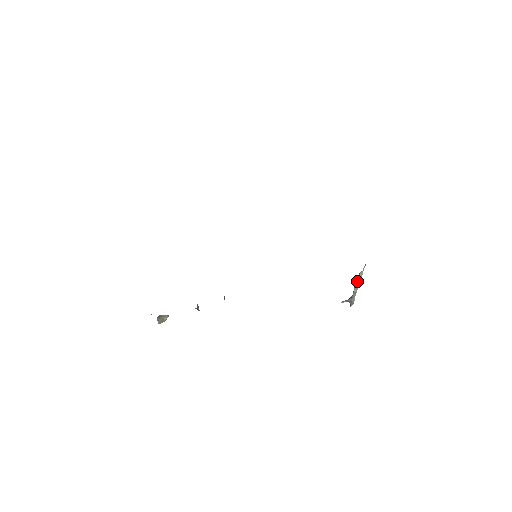
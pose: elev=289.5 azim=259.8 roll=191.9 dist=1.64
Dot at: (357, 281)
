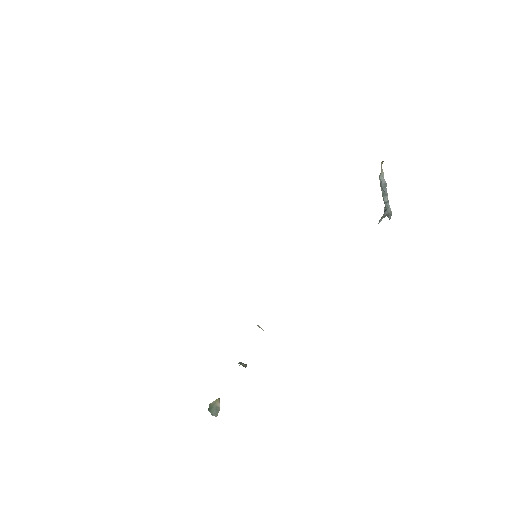
Dot at: (382, 188)
